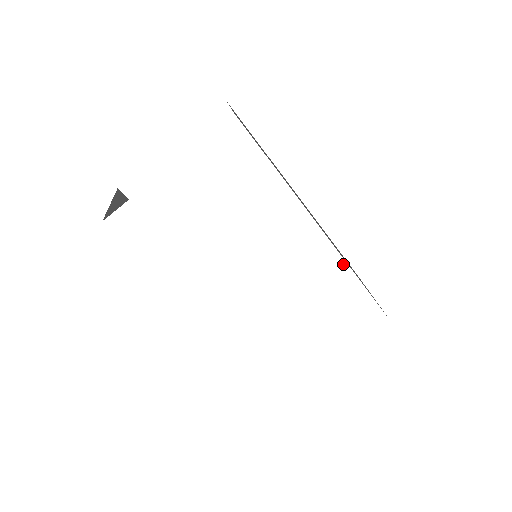
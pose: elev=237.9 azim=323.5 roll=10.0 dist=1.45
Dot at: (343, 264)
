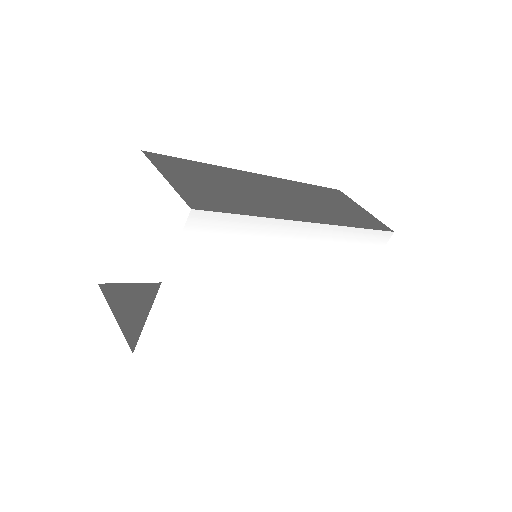
Dot at: (340, 229)
